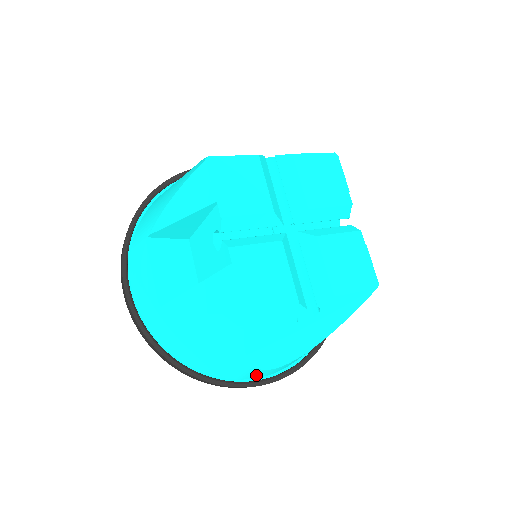
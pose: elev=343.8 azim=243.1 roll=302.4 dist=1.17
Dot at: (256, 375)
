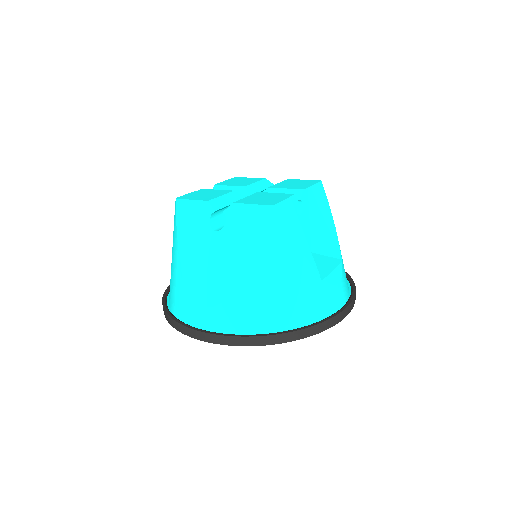
Dot at: (196, 318)
